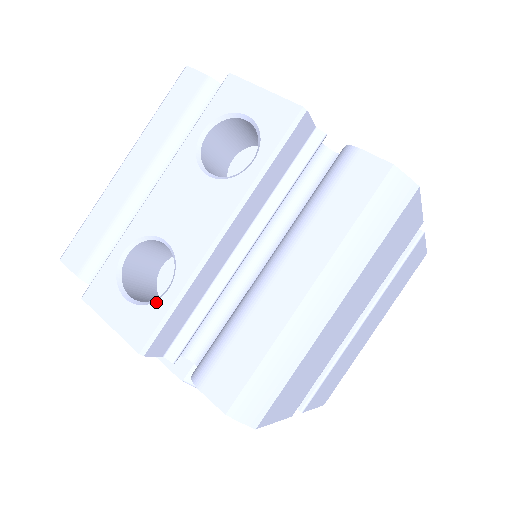
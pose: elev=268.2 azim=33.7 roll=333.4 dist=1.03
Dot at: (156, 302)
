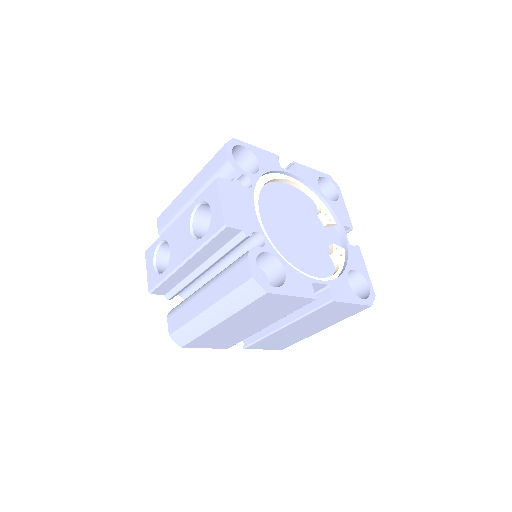
Dot at: (159, 275)
